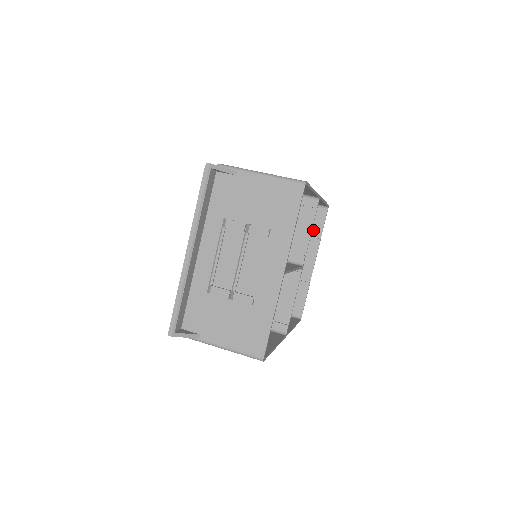
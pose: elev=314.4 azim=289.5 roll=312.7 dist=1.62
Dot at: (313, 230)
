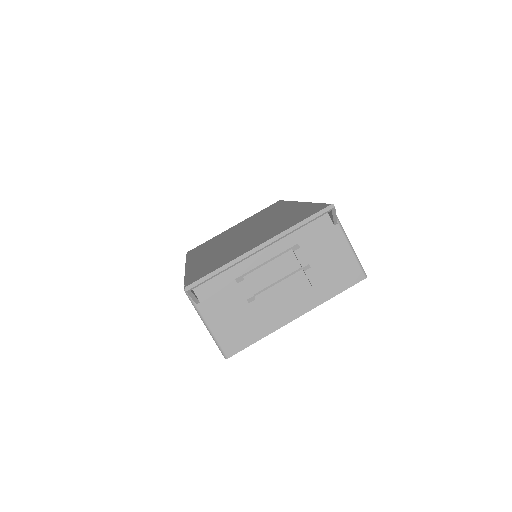
Dot at: occluded
